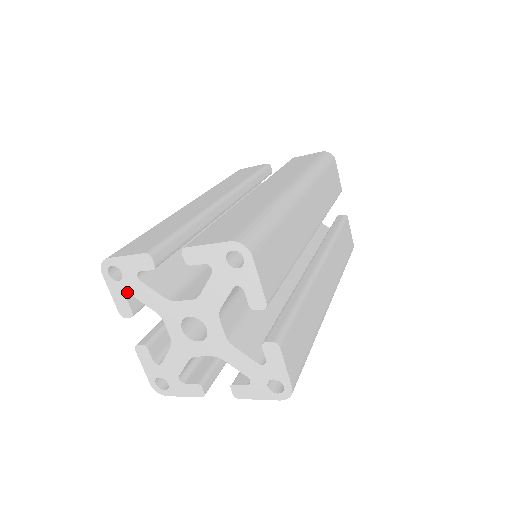
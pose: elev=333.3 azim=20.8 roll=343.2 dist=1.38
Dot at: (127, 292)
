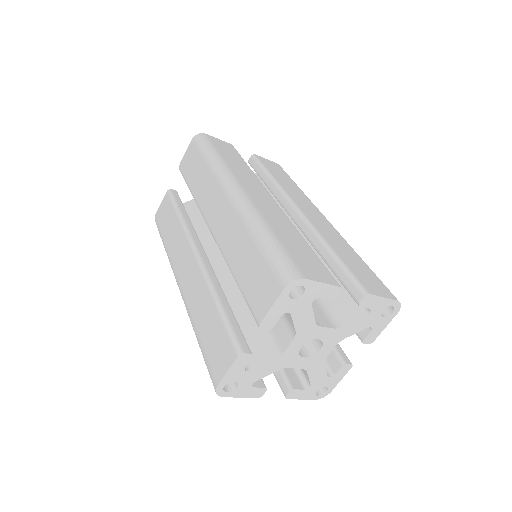
Dot at: (290, 310)
